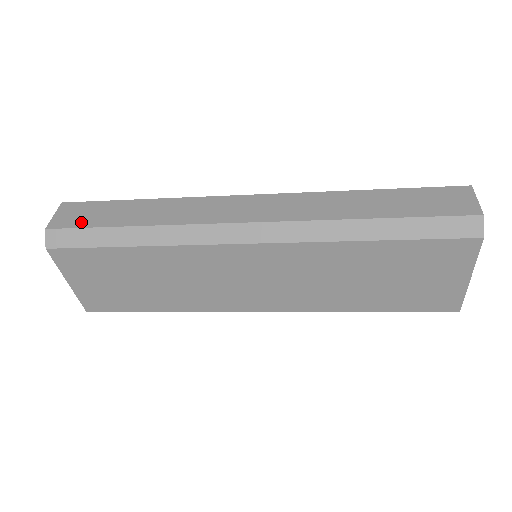
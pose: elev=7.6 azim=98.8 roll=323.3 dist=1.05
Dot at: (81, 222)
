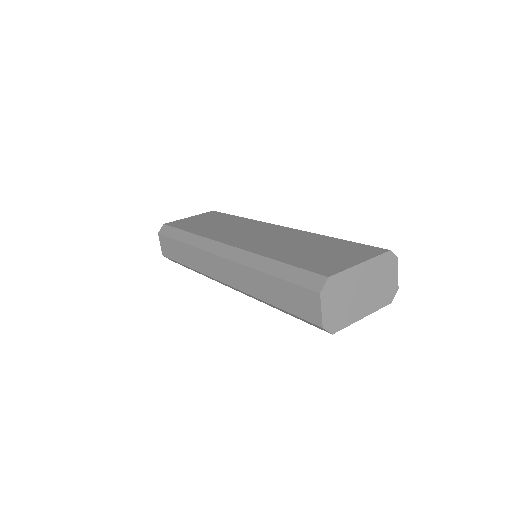
Dot at: (170, 255)
